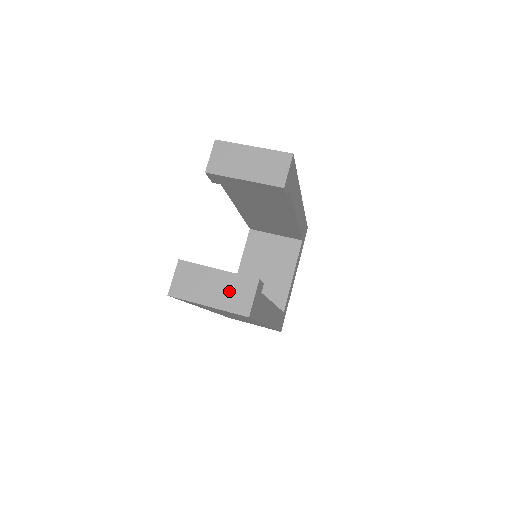
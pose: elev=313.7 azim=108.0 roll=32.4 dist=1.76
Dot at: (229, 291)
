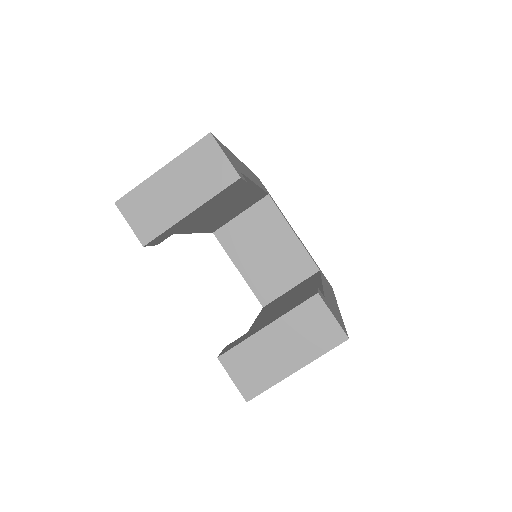
Dot at: (301, 335)
